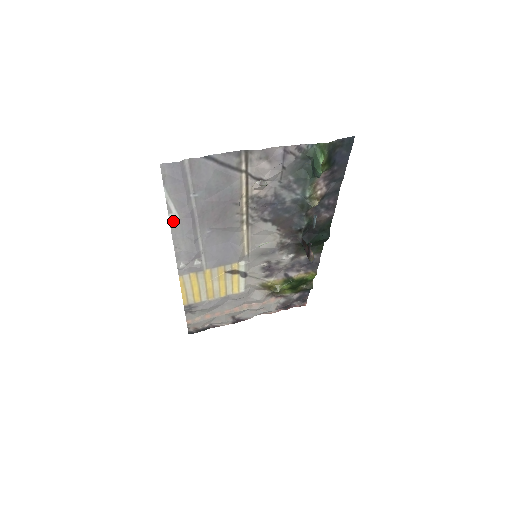
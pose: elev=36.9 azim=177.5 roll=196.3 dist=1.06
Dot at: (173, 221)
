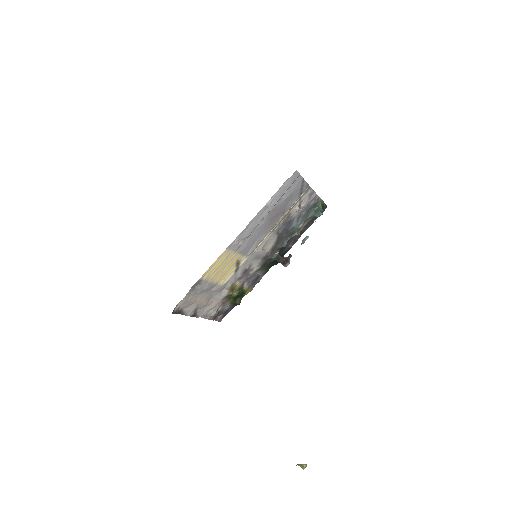
Dot at: (266, 205)
